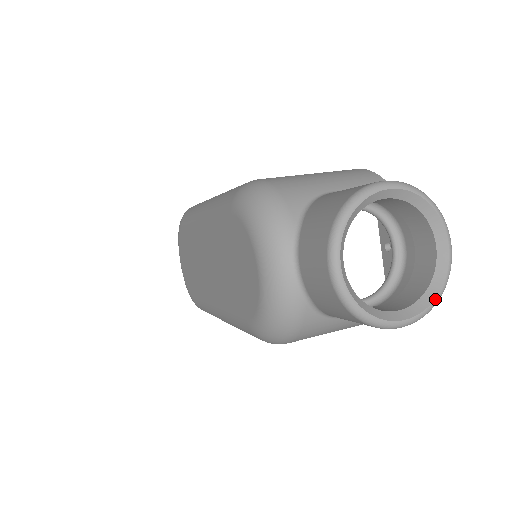
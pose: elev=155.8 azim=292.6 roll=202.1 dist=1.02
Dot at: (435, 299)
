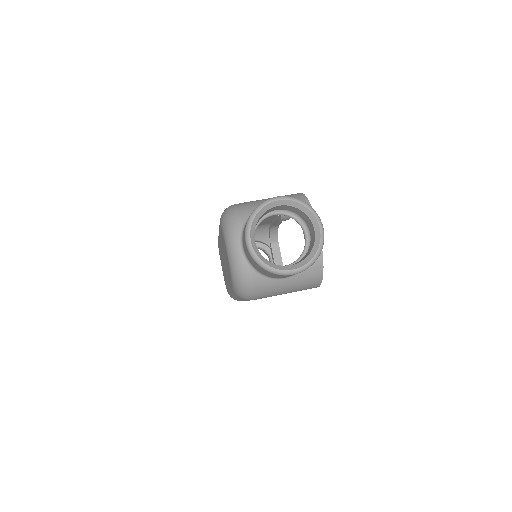
Dot at: (312, 258)
